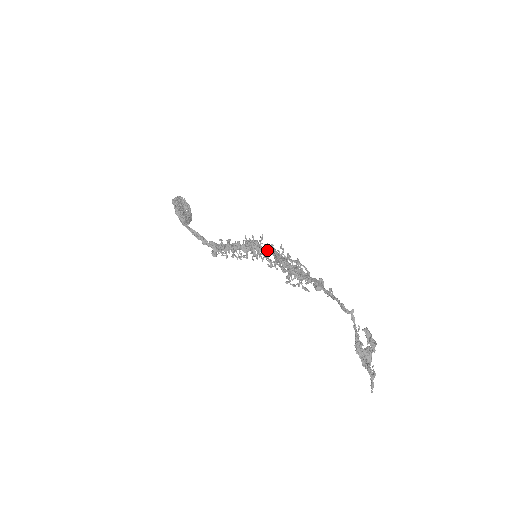
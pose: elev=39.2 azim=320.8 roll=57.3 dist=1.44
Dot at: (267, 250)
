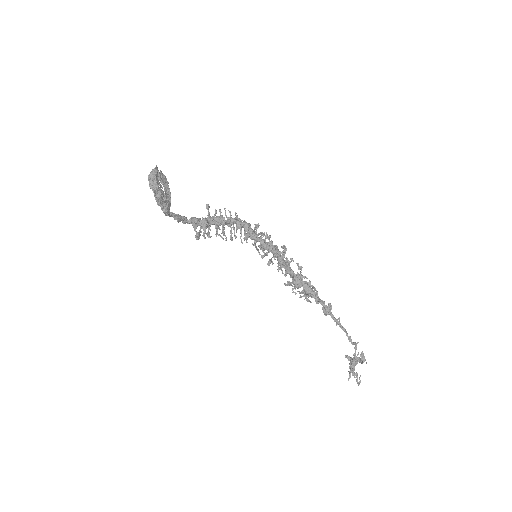
Dot at: (265, 245)
